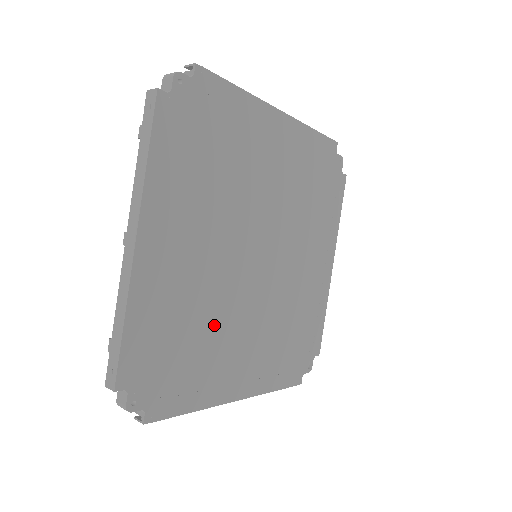
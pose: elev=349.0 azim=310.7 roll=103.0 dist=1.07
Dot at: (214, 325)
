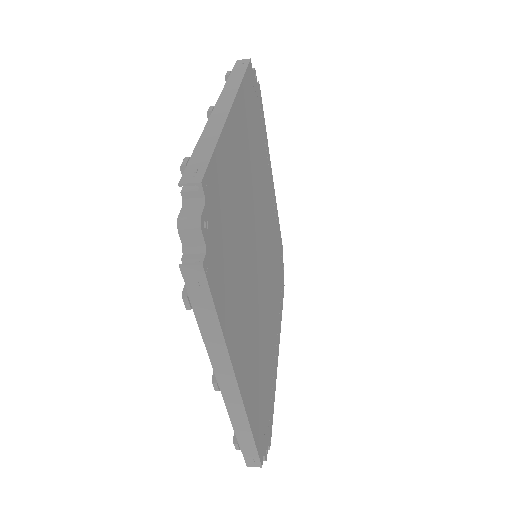
Dot at: (242, 262)
